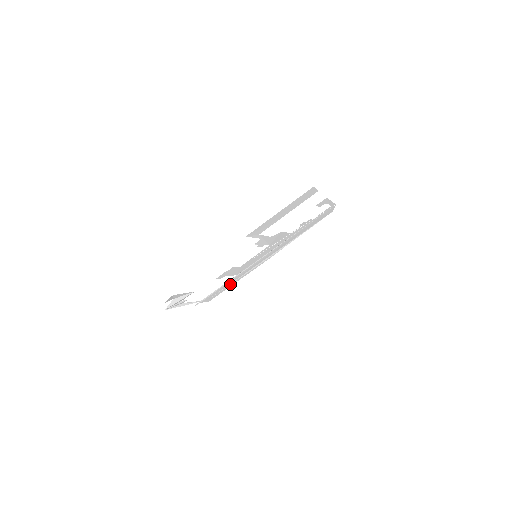
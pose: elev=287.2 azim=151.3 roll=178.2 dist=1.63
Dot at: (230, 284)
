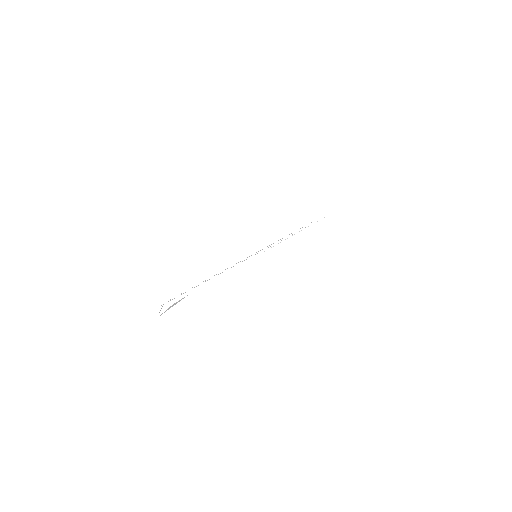
Dot at: occluded
